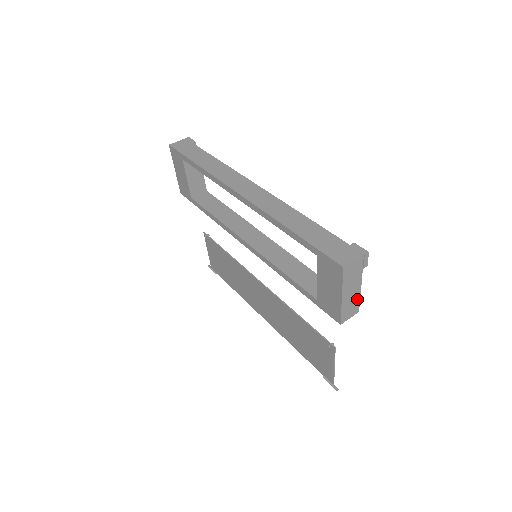
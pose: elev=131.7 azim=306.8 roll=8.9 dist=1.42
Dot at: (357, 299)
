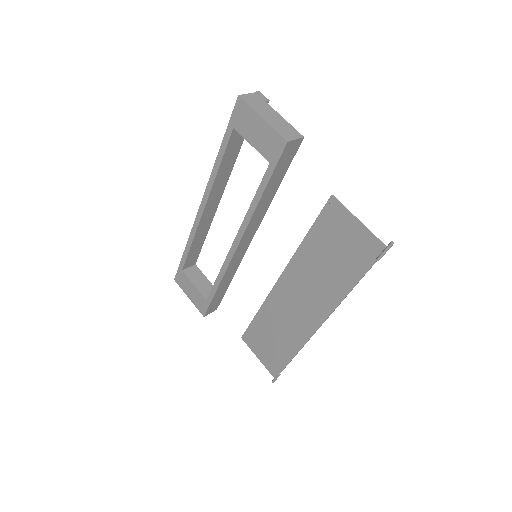
Dot at: (288, 125)
